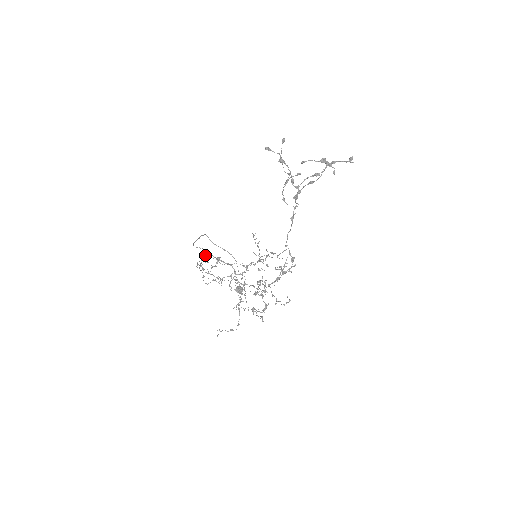
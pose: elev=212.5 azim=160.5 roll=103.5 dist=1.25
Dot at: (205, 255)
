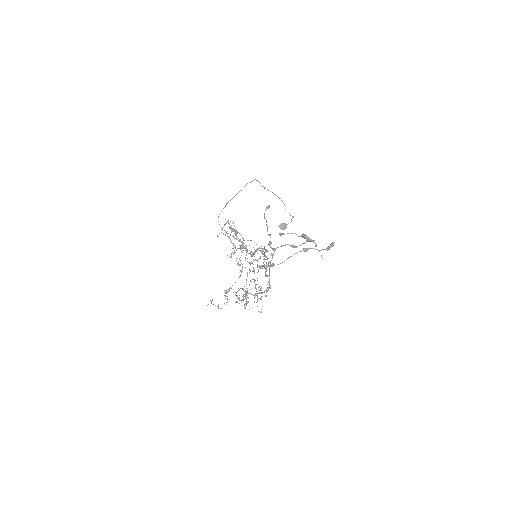
Dot at: occluded
